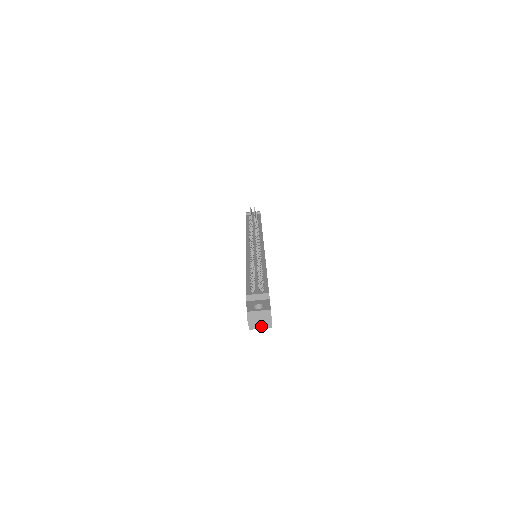
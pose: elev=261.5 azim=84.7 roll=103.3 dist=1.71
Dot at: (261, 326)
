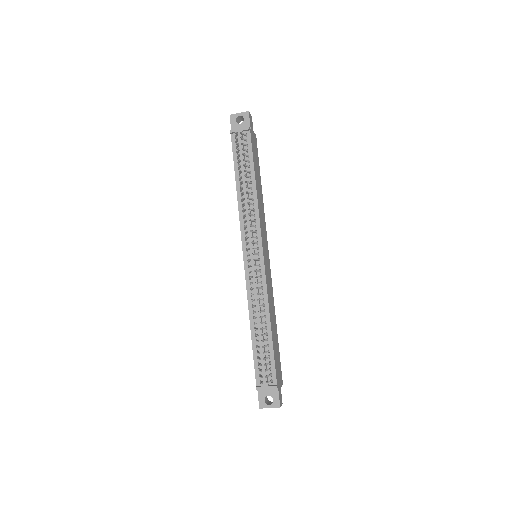
Dot at: occluded
